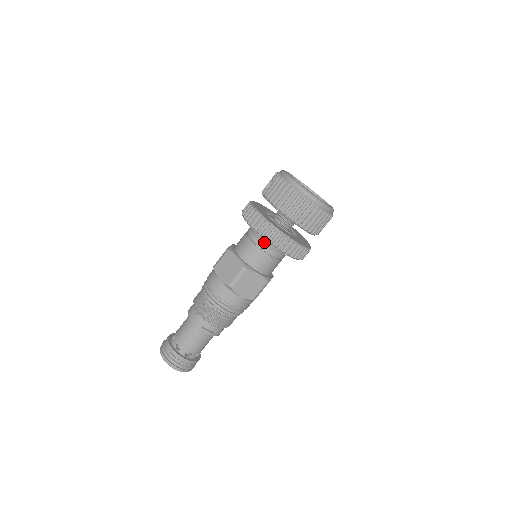
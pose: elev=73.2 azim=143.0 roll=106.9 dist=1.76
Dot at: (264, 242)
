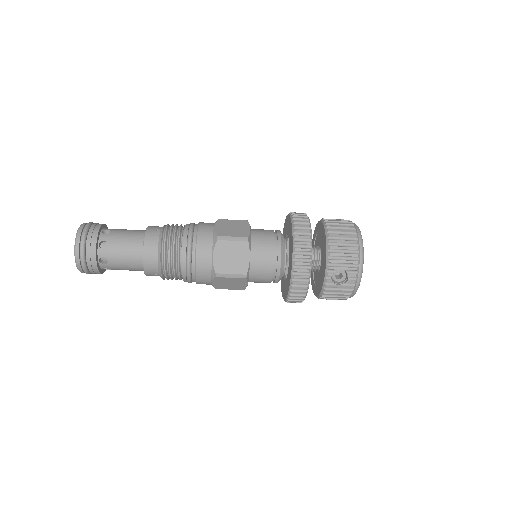
Dot at: occluded
